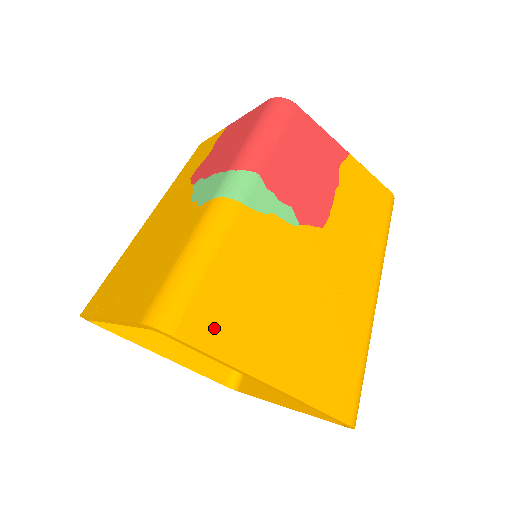
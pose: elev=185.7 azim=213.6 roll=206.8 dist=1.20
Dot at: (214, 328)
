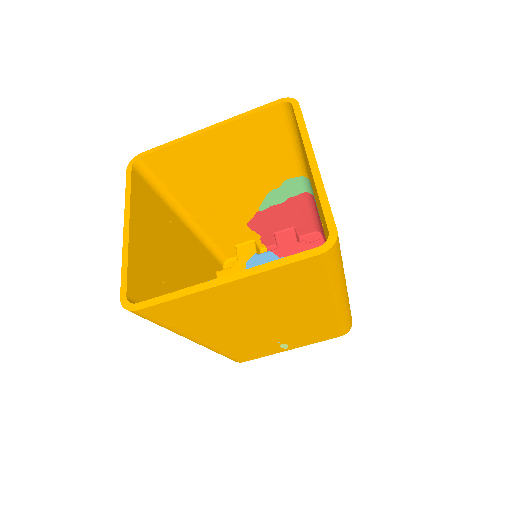
Dot at: occluded
